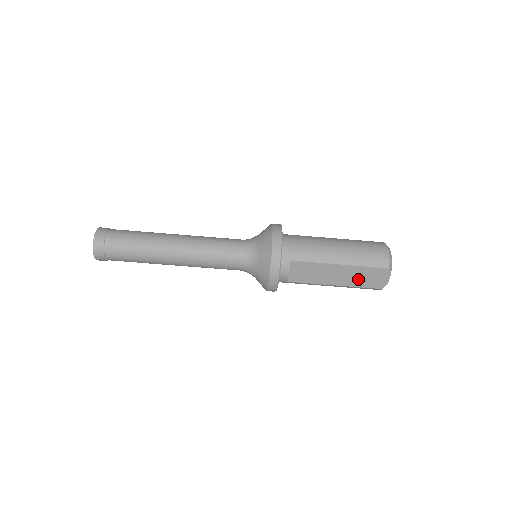
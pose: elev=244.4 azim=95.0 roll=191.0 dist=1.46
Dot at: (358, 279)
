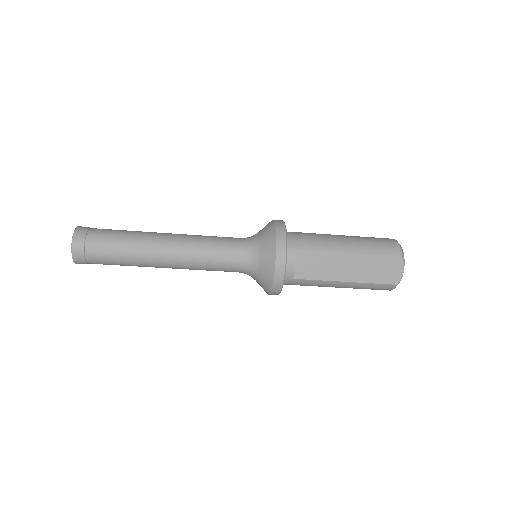
Dot at: (370, 272)
